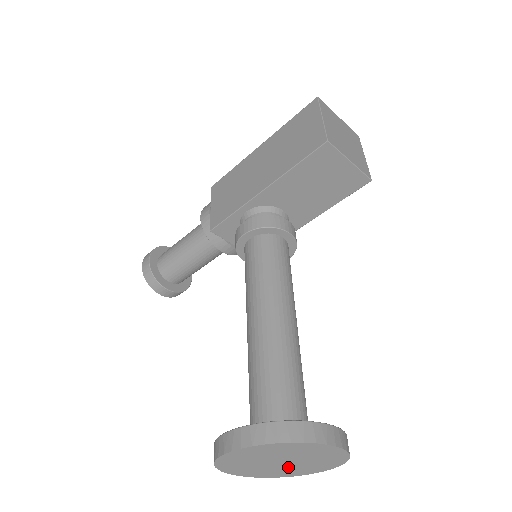
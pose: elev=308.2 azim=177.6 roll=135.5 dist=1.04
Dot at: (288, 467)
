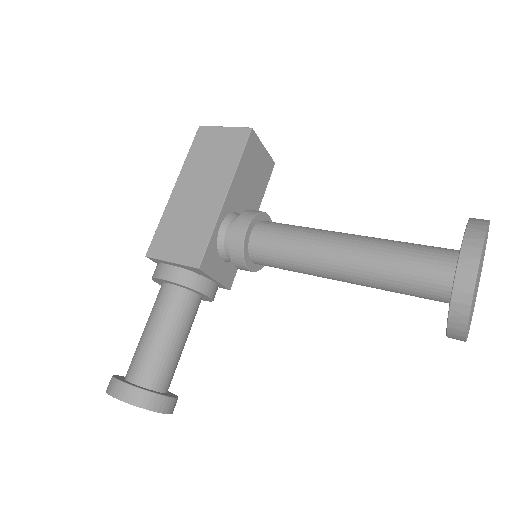
Dot at: (475, 296)
